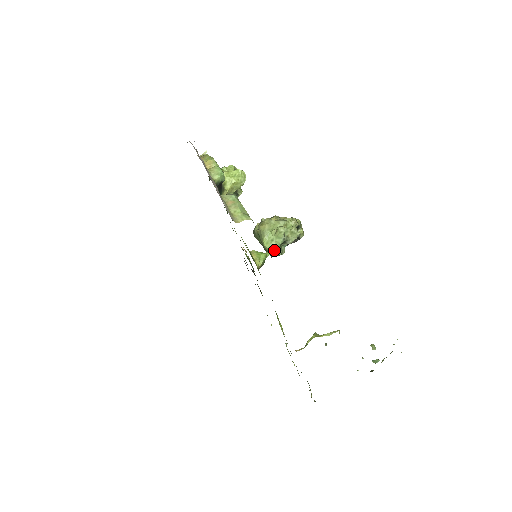
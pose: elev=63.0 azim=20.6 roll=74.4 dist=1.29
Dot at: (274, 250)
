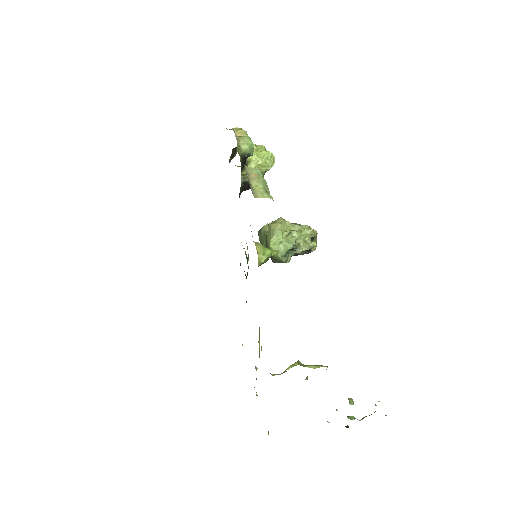
Dot at: (279, 254)
